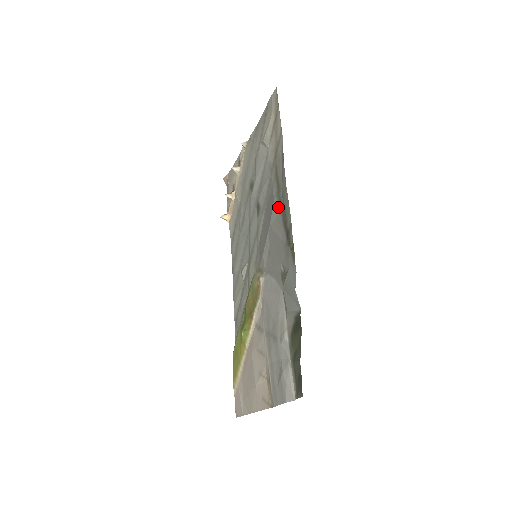
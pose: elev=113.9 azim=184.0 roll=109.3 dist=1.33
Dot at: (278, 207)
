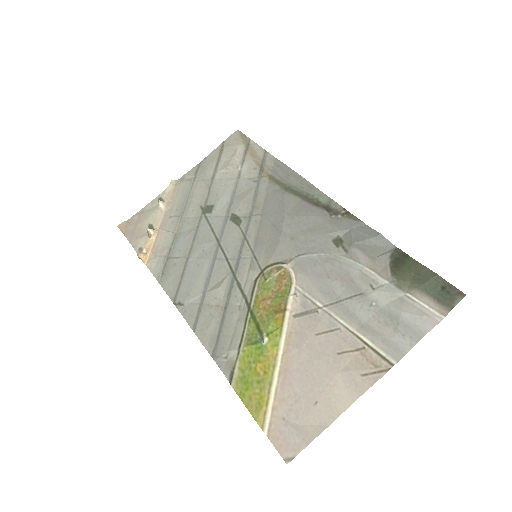
Dot at: (295, 197)
